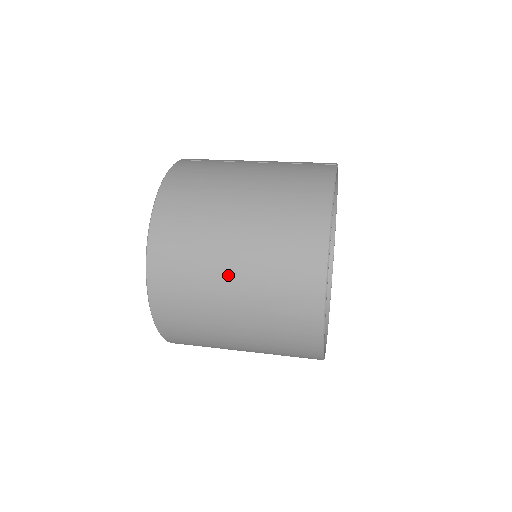
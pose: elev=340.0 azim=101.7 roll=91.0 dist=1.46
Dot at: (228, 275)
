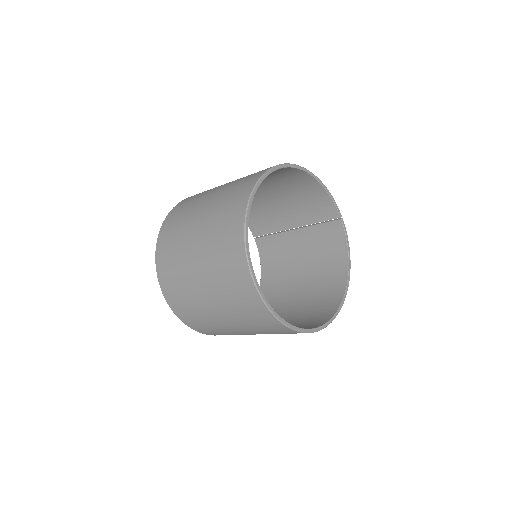
Dot at: occluded
